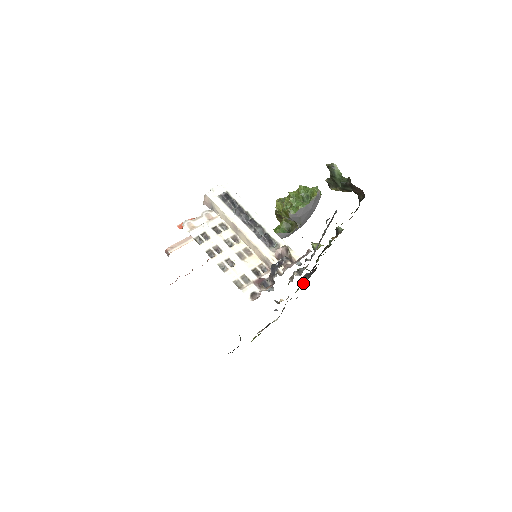
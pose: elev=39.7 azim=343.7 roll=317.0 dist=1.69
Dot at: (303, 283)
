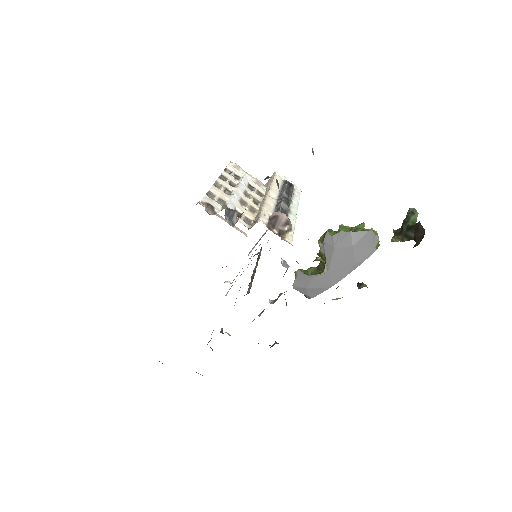
Dot at: occluded
